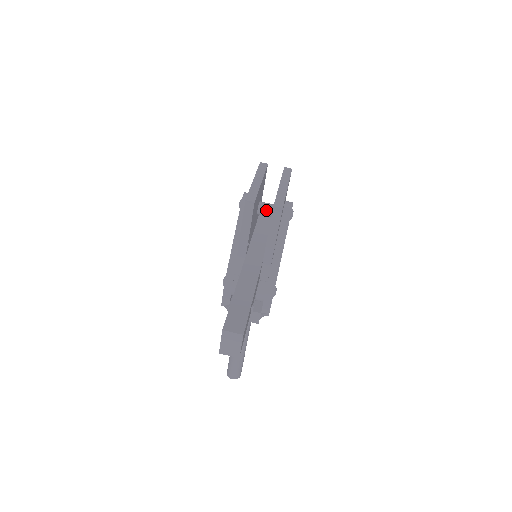
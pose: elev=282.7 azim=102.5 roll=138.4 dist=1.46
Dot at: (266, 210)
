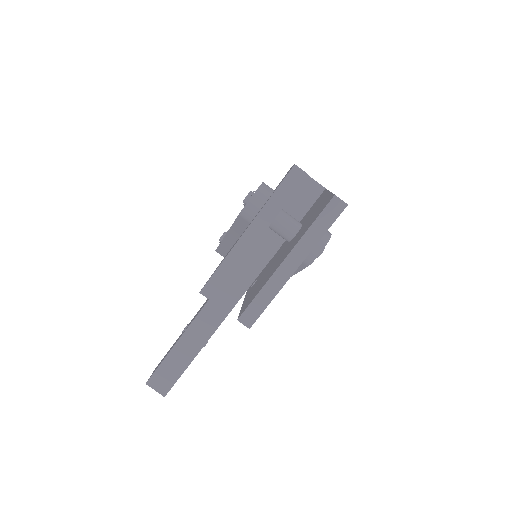
Dot at: (278, 234)
